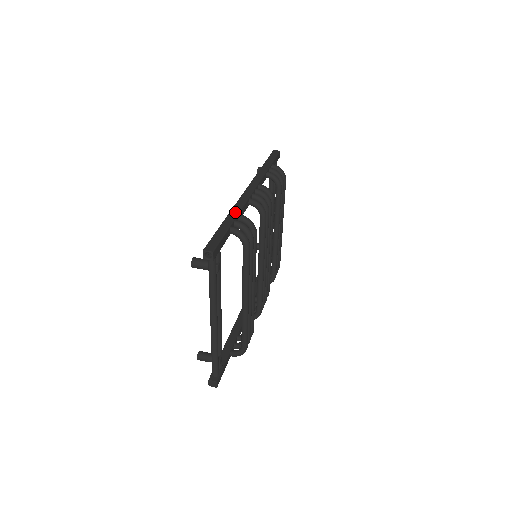
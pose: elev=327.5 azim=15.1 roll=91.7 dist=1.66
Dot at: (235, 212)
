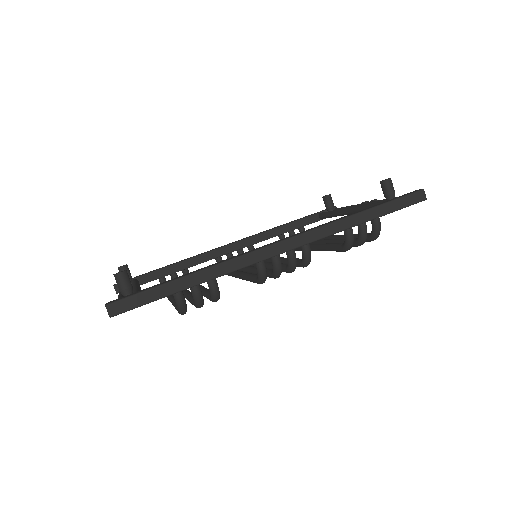
Dot at: (212, 274)
